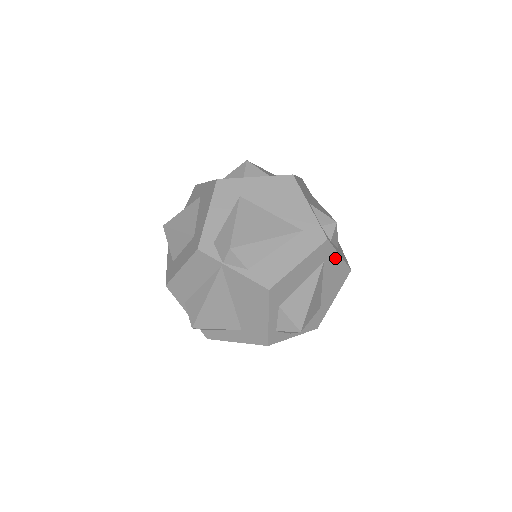
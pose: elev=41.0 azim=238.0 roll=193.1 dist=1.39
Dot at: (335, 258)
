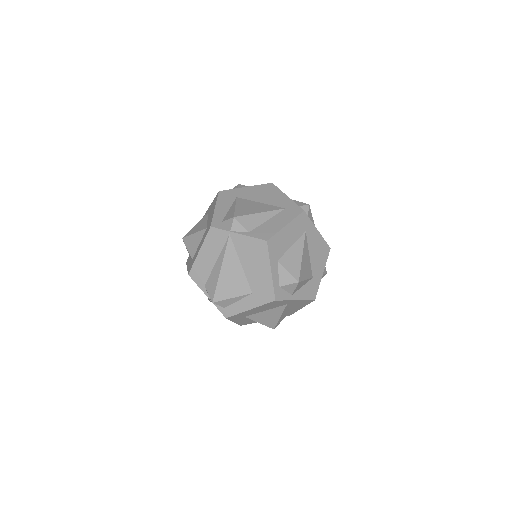
Dot at: (314, 231)
